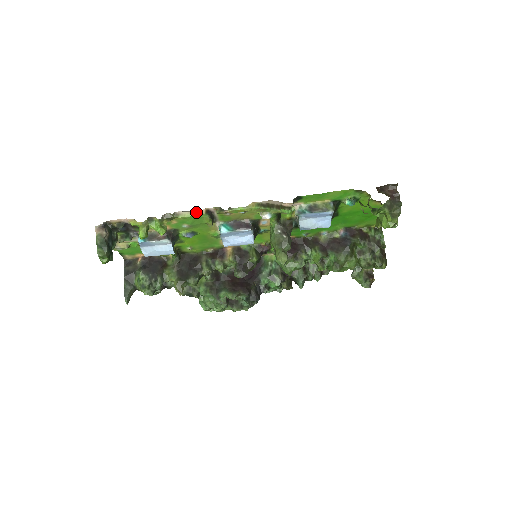
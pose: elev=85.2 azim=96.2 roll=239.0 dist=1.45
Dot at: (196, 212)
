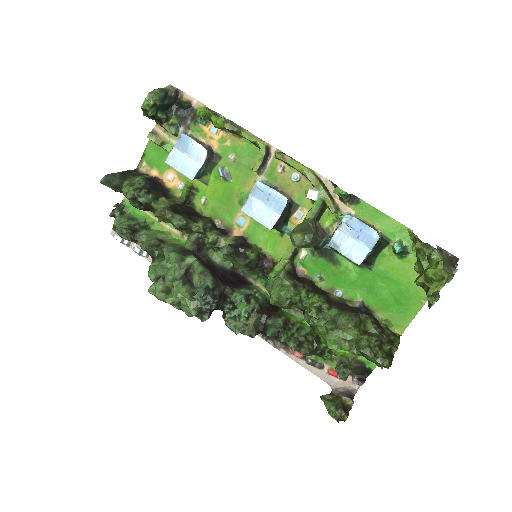
Dot at: (259, 139)
